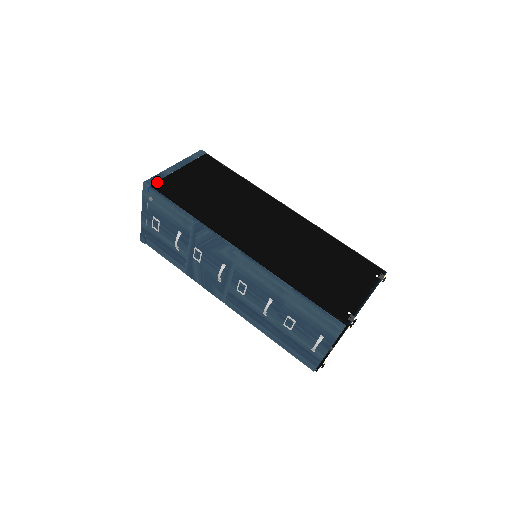
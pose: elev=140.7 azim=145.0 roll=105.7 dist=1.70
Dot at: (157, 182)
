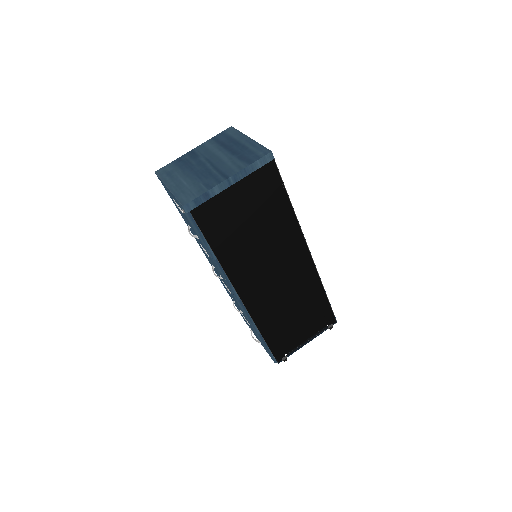
Dot at: (198, 207)
